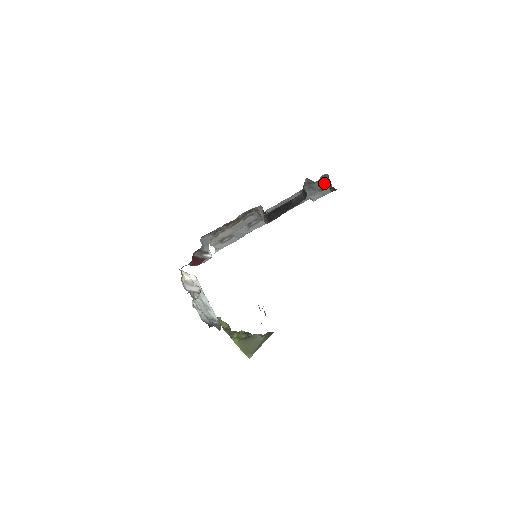
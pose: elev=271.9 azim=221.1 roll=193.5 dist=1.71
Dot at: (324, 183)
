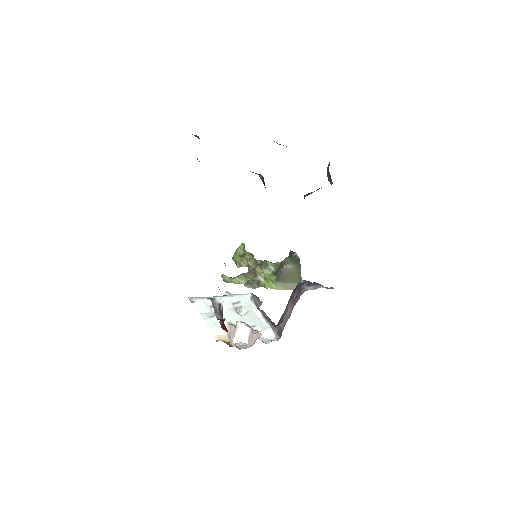
Dot at: occluded
